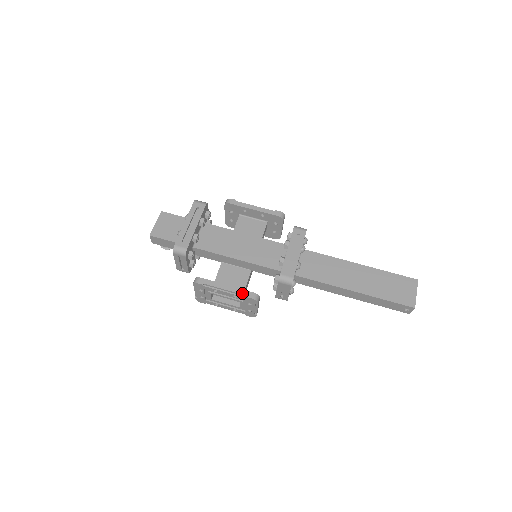
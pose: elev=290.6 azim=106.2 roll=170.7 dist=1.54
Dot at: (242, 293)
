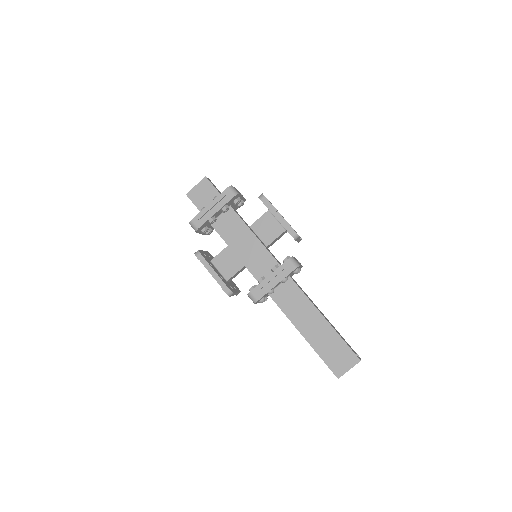
Dot at: (221, 284)
